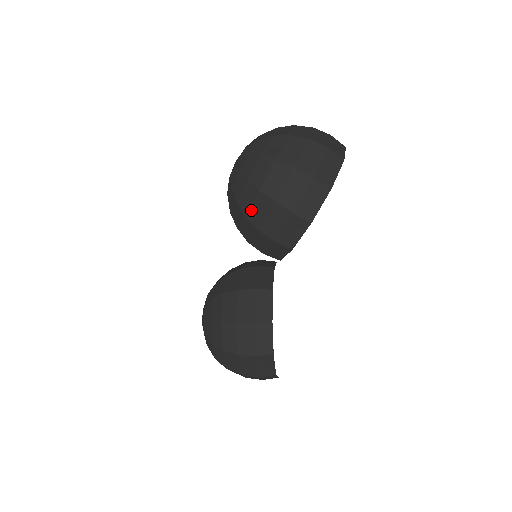
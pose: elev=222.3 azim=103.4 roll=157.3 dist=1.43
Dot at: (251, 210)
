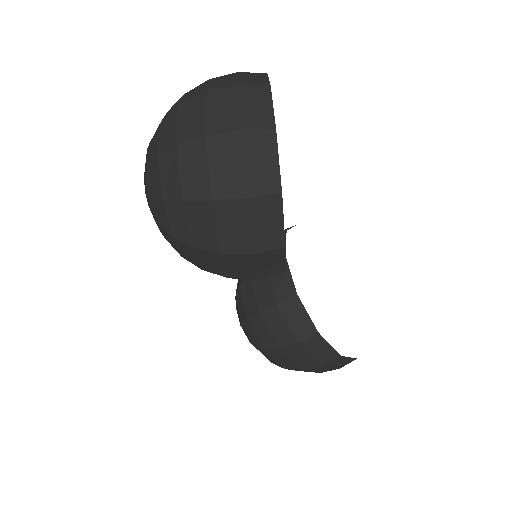
Dot at: (203, 265)
